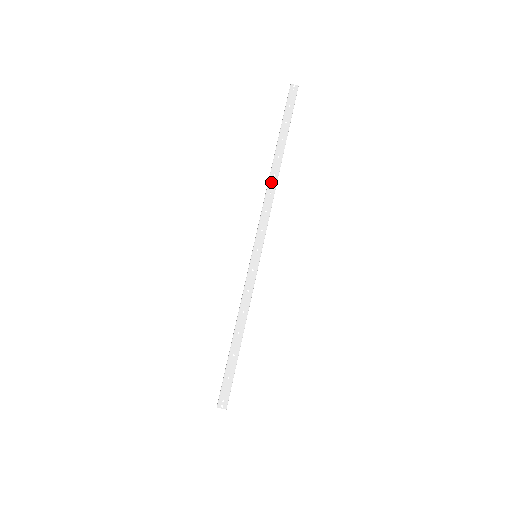
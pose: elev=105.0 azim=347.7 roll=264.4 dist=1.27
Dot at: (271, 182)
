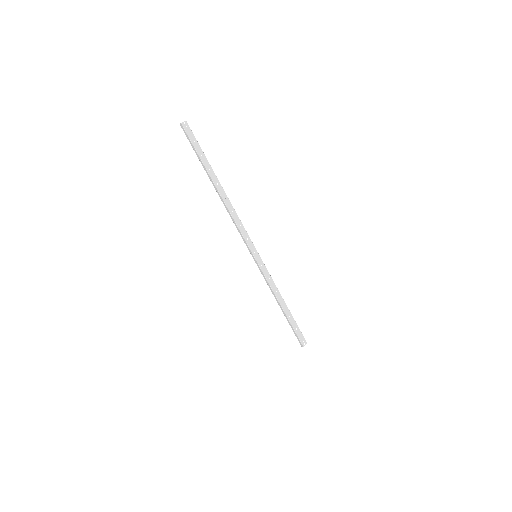
Dot at: (227, 204)
